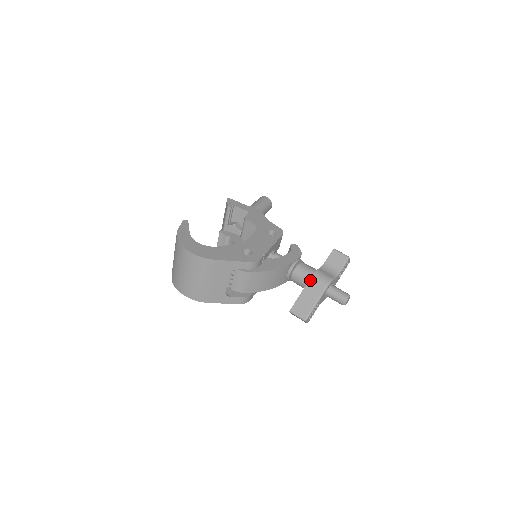
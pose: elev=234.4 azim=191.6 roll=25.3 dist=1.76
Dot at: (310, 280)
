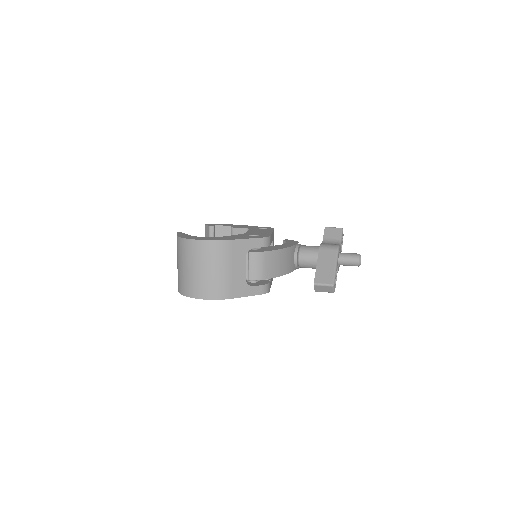
Dot at: (319, 252)
